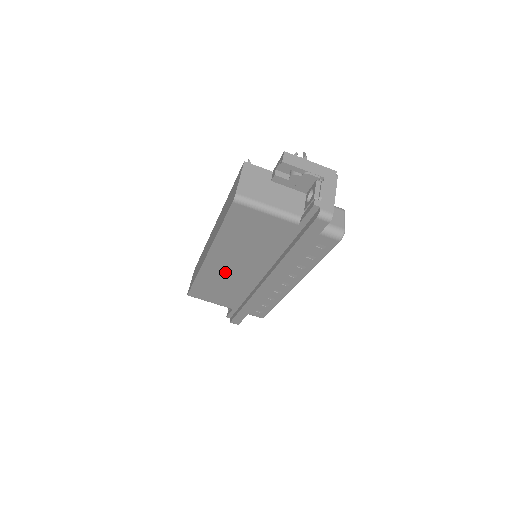
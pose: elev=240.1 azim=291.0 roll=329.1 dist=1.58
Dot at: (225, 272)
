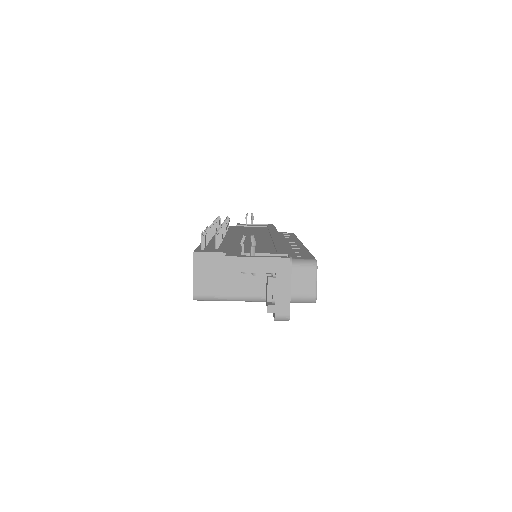
Dot at: occluded
